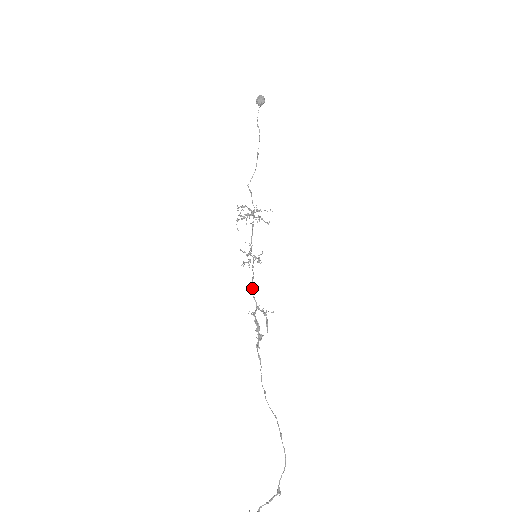
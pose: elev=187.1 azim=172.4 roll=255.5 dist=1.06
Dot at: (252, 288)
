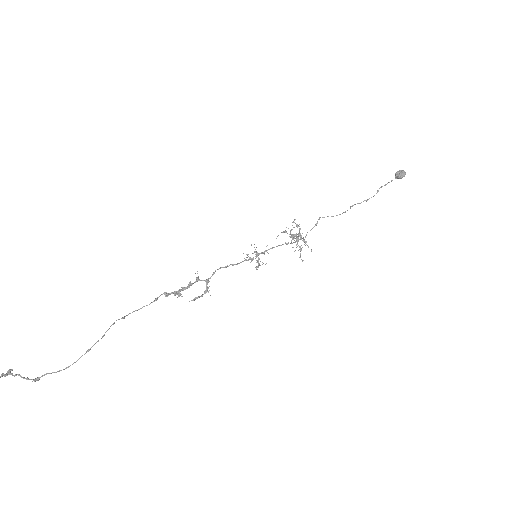
Dot at: (223, 267)
